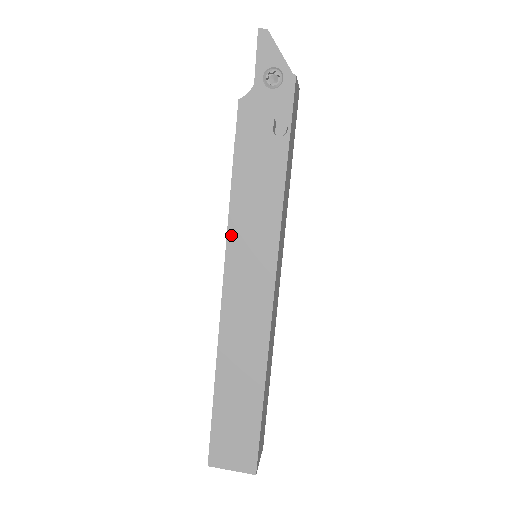
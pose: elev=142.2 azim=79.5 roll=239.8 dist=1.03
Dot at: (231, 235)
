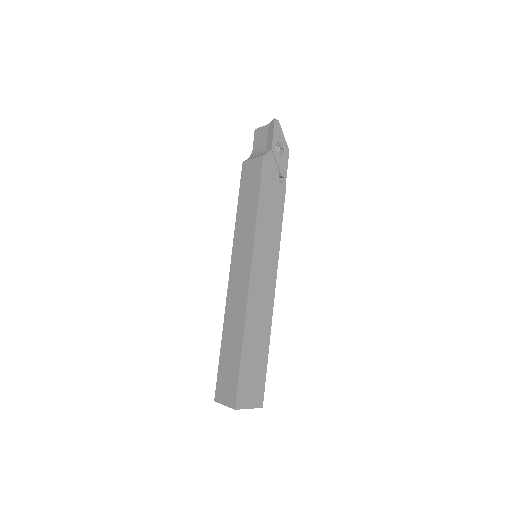
Dot at: (256, 239)
